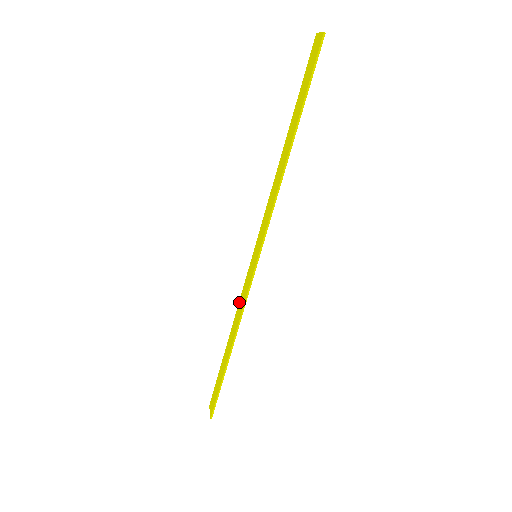
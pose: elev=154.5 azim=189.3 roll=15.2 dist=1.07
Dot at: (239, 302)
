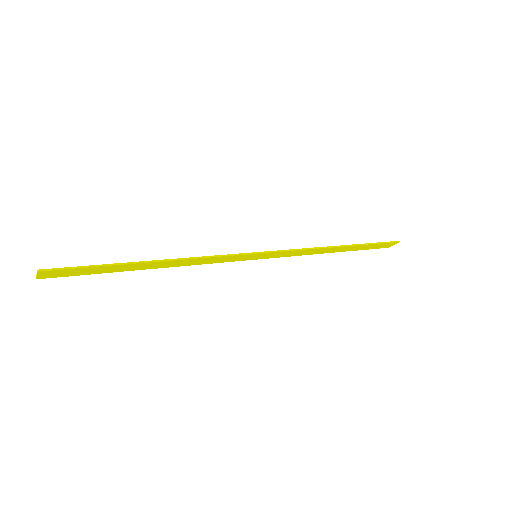
Dot at: (200, 262)
